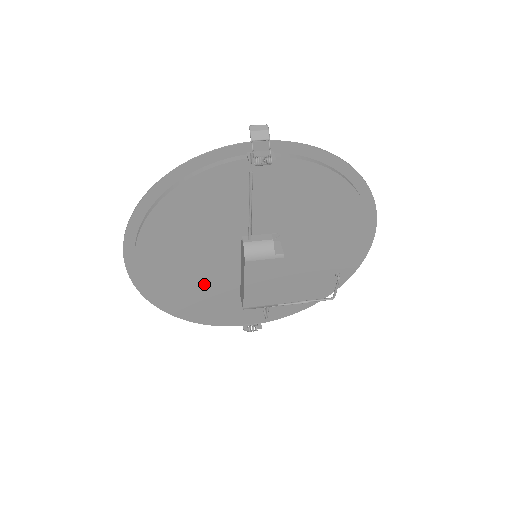
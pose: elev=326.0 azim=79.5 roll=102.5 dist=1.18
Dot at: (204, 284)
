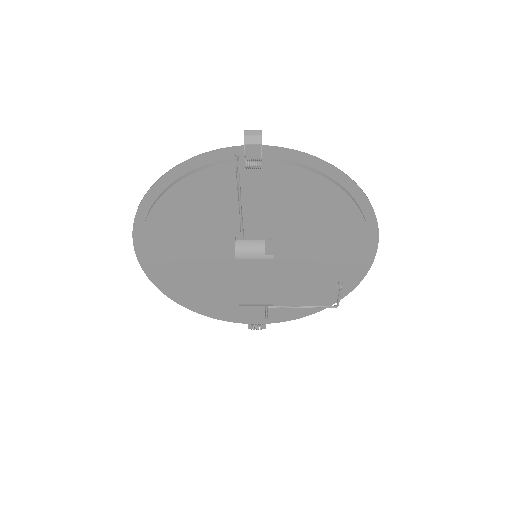
Dot at: (208, 278)
